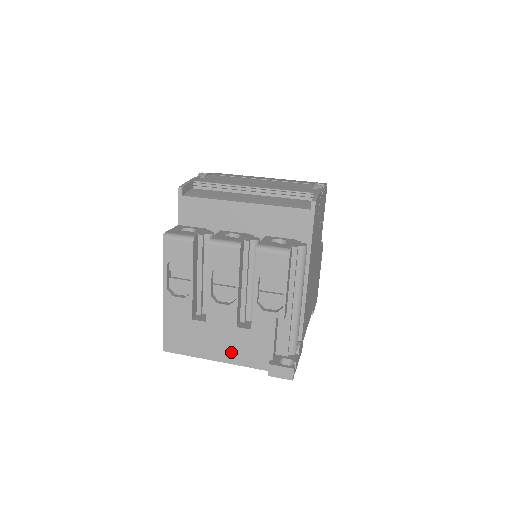
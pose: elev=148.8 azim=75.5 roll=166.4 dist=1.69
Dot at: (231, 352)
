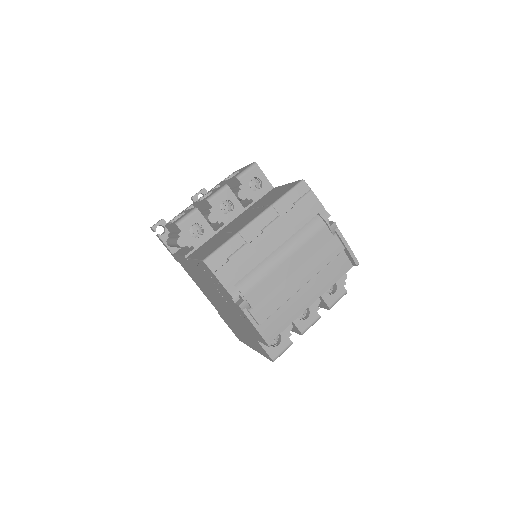
Dot at: occluded
